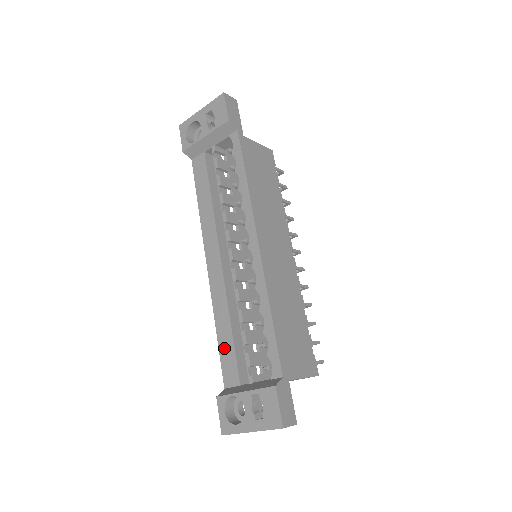
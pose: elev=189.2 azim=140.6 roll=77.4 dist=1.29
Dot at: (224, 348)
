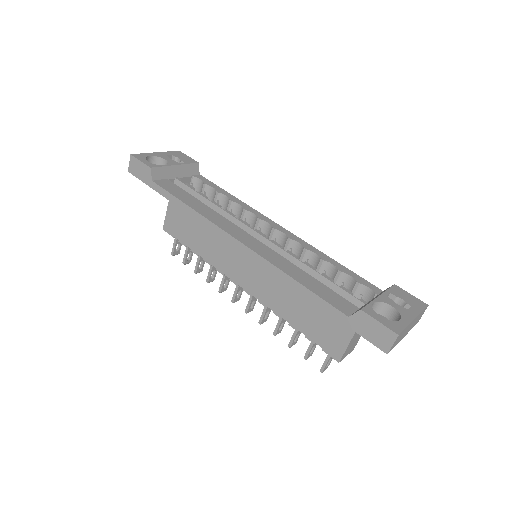
Dot at: (316, 288)
